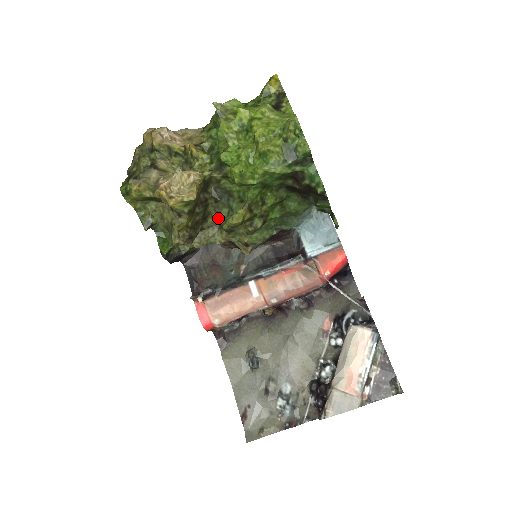
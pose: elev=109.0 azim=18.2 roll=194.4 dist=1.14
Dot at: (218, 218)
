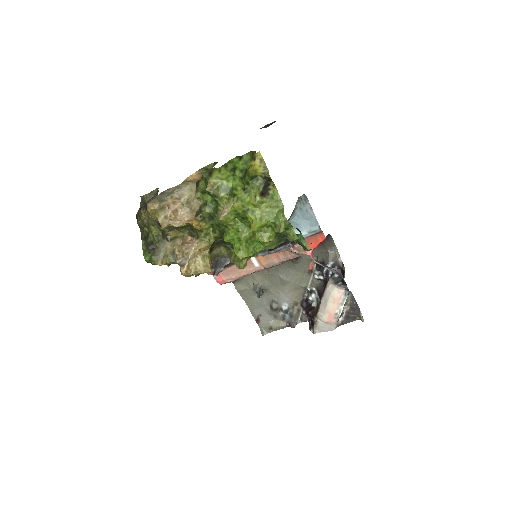
Dot at: occluded
